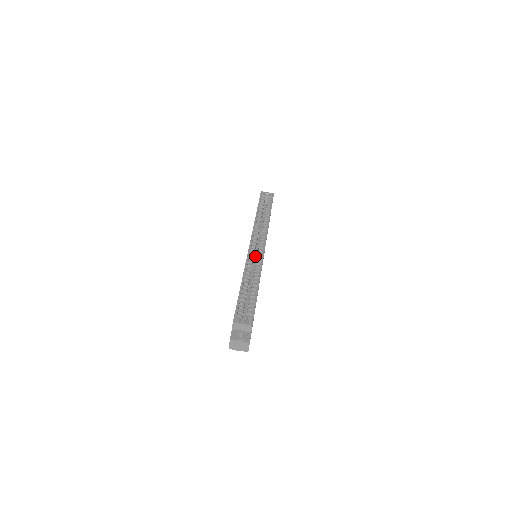
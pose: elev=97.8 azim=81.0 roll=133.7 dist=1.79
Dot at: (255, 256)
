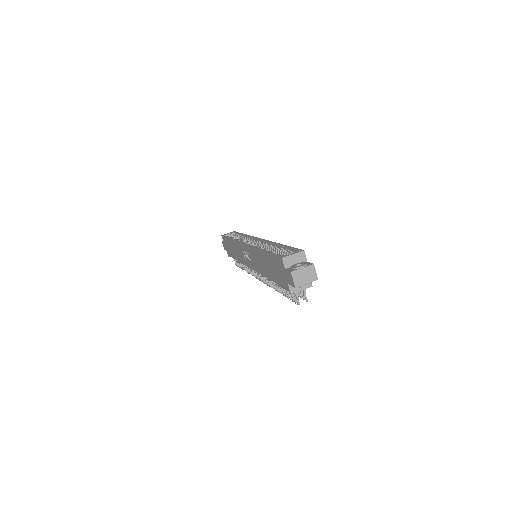
Dot at: occluded
